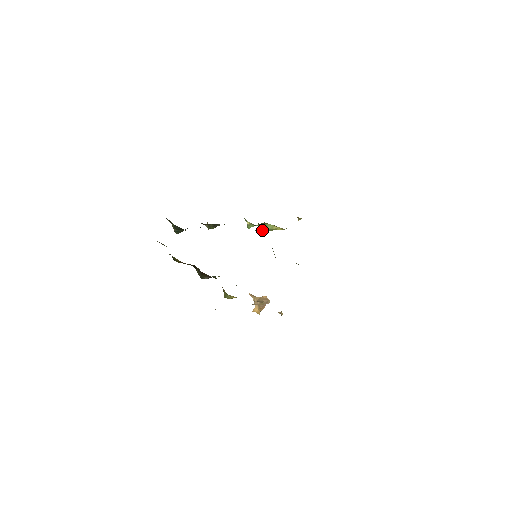
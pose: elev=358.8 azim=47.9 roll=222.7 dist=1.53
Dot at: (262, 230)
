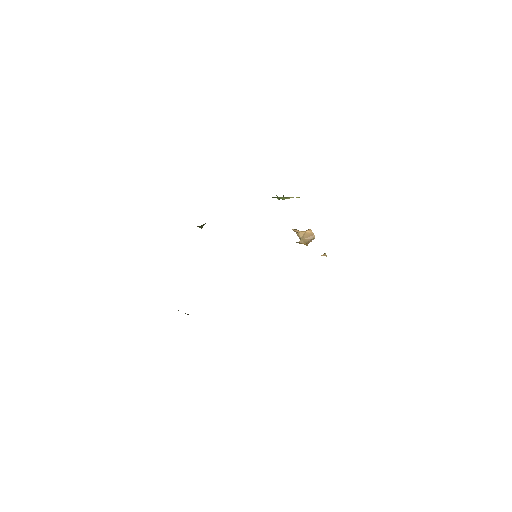
Dot at: occluded
